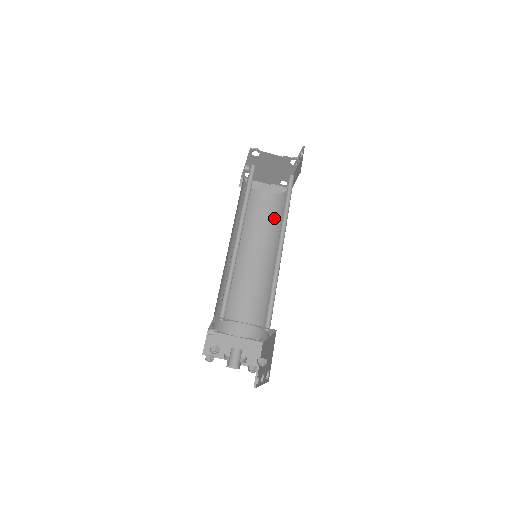
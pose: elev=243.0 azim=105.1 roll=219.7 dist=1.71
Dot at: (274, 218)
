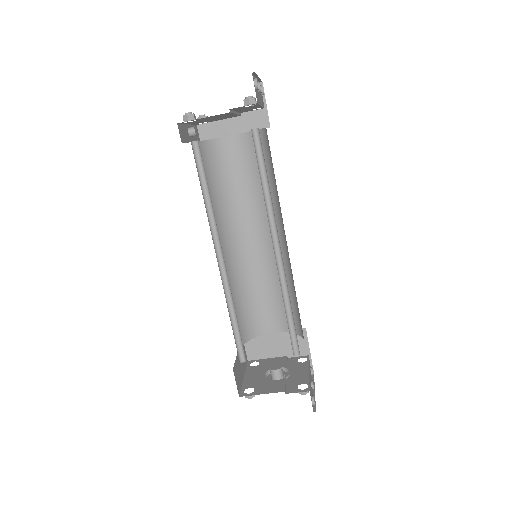
Dot at: occluded
